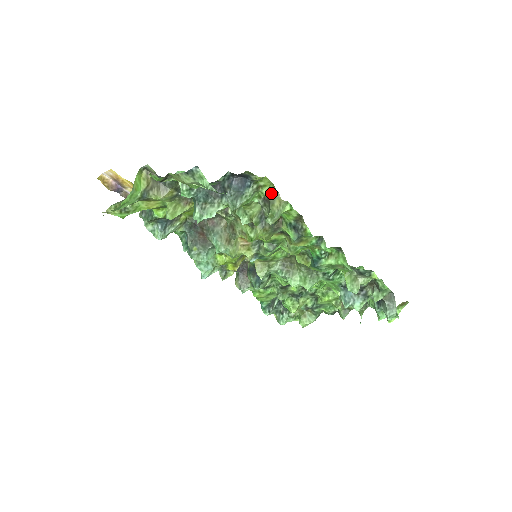
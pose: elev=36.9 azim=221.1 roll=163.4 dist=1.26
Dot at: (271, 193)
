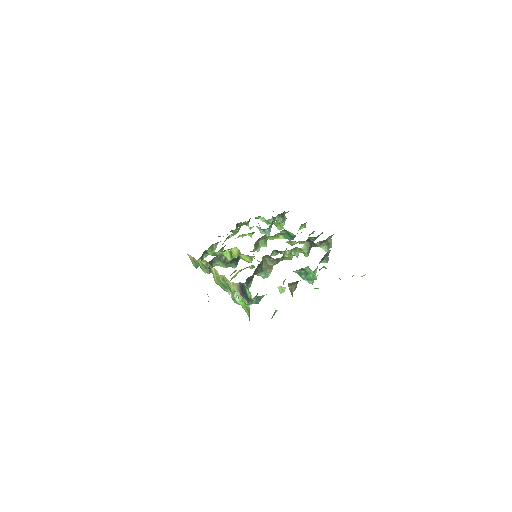
Dot at: (329, 238)
